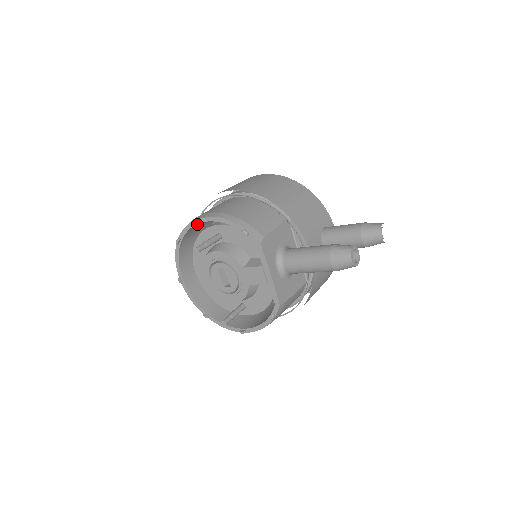
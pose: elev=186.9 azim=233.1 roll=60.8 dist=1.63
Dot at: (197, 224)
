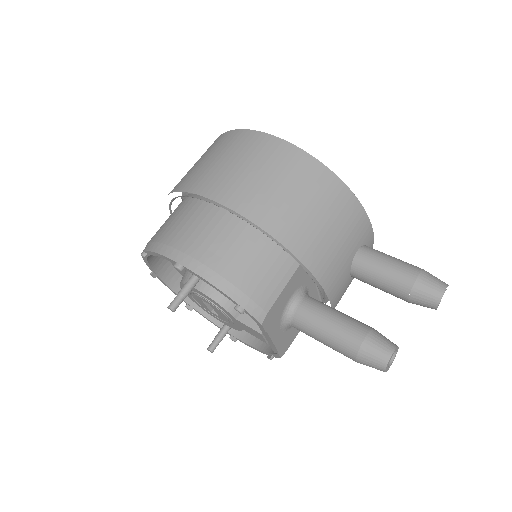
Dot at: occluded
